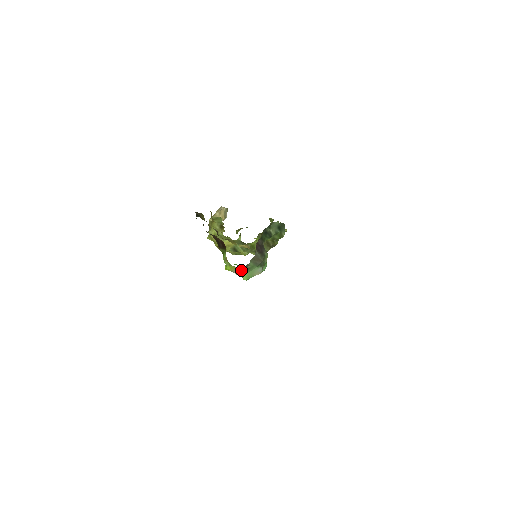
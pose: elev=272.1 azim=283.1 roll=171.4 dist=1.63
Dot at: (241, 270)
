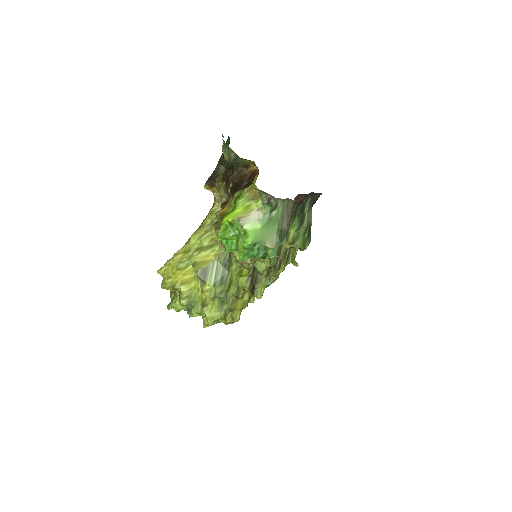
Dot at: (257, 217)
